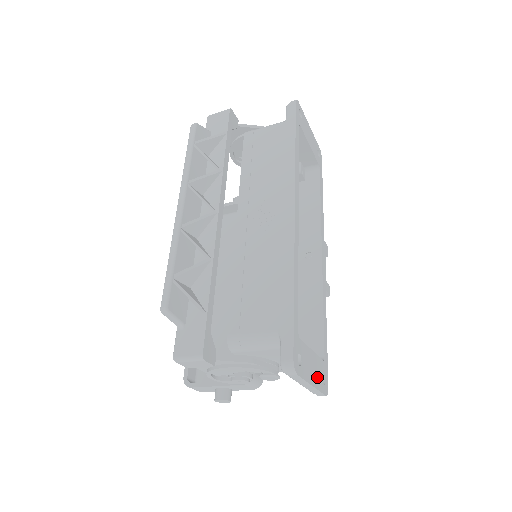
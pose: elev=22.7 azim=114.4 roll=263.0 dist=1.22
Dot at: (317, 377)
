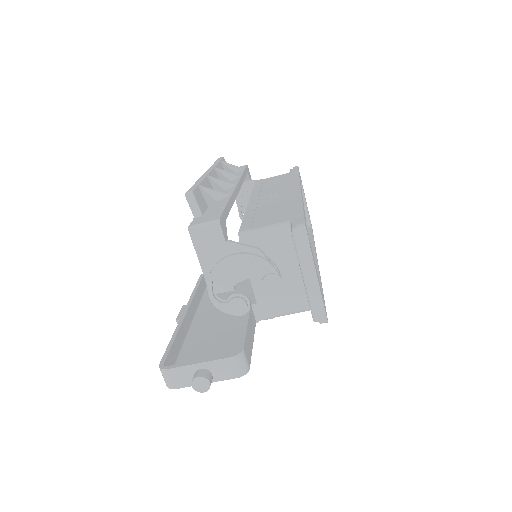
Dot at: occluded
